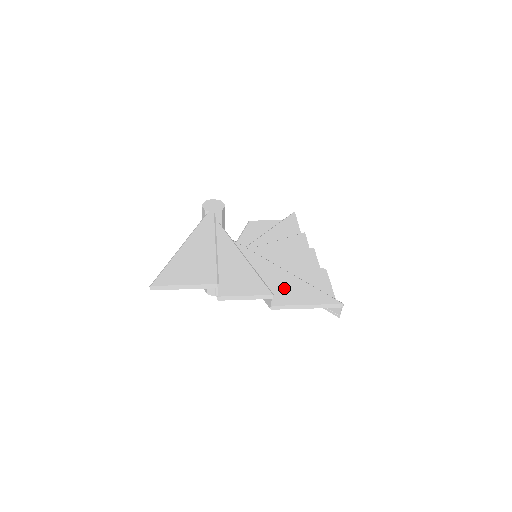
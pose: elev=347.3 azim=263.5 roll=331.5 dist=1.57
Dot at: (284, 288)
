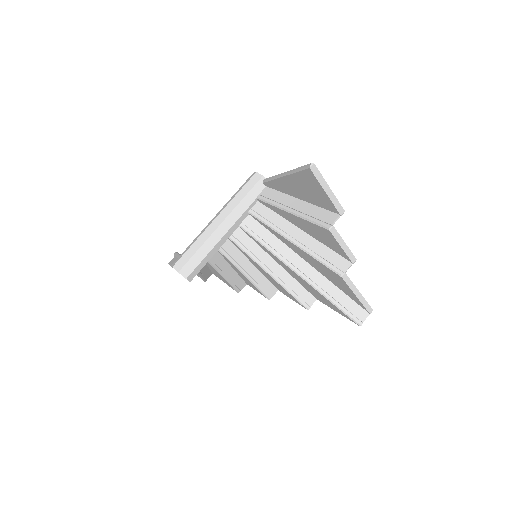
Dot at: occluded
